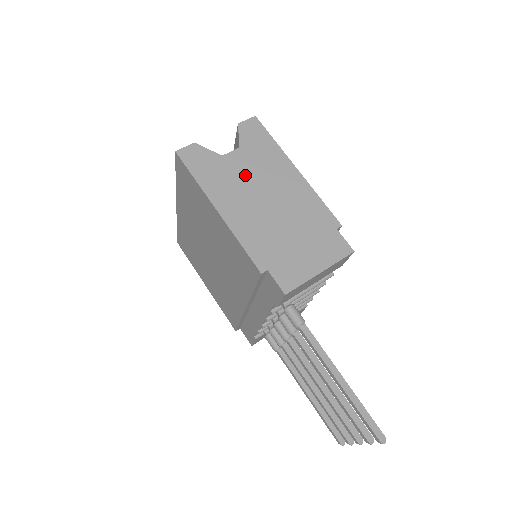
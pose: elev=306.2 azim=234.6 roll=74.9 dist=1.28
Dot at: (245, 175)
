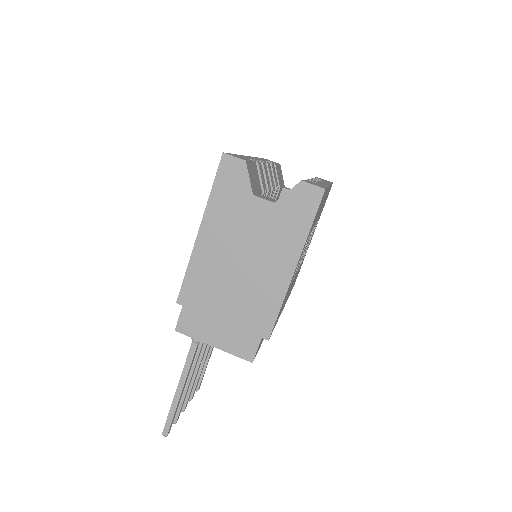
Dot at: (250, 229)
